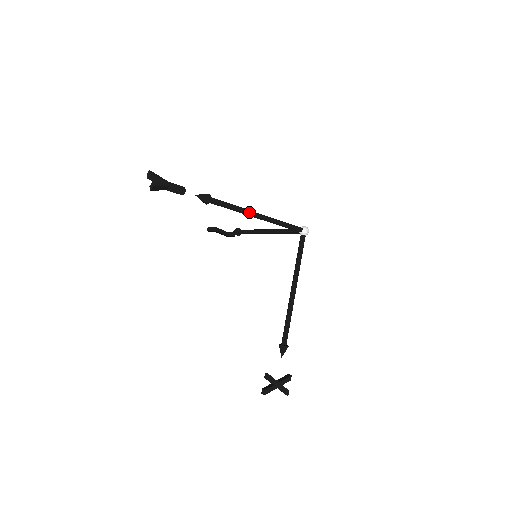
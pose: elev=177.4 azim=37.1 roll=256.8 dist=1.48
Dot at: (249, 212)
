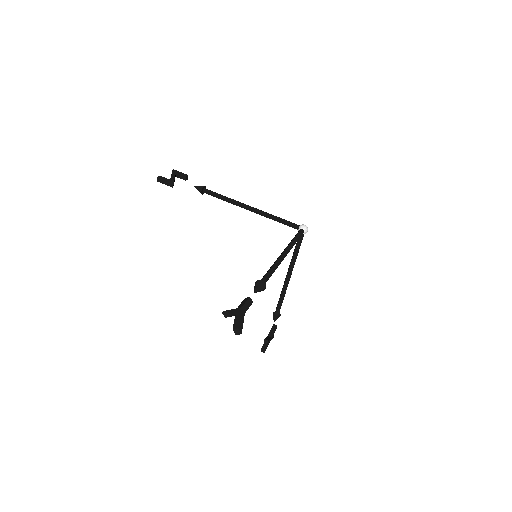
Dot at: occluded
